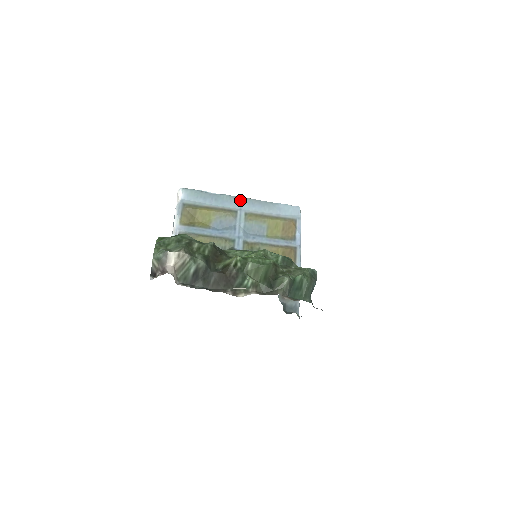
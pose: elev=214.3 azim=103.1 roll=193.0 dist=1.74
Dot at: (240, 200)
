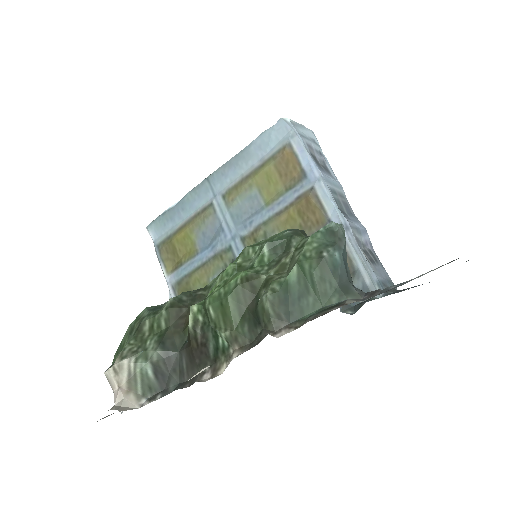
Dot at: (206, 184)
